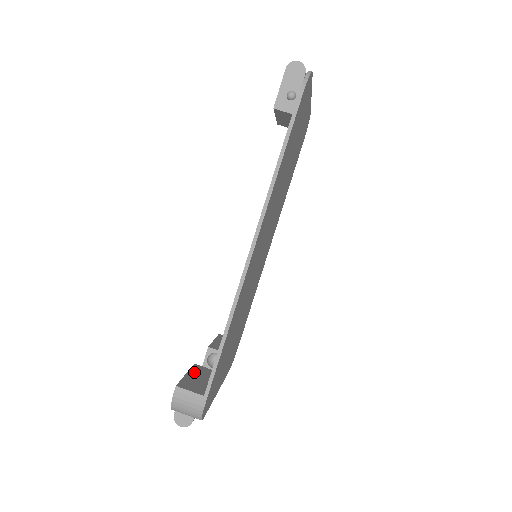
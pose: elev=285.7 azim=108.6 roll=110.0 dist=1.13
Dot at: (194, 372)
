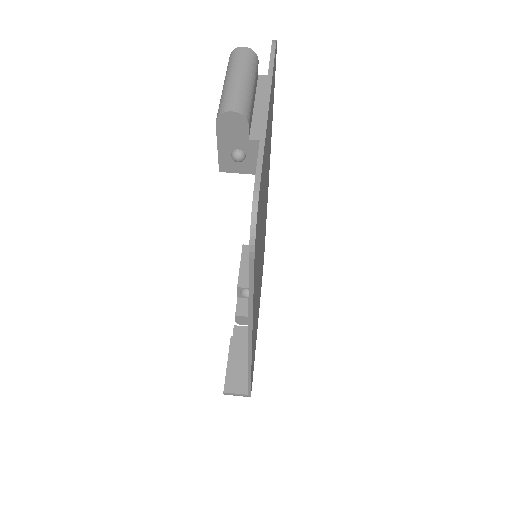
Dot at: (233, 355)
